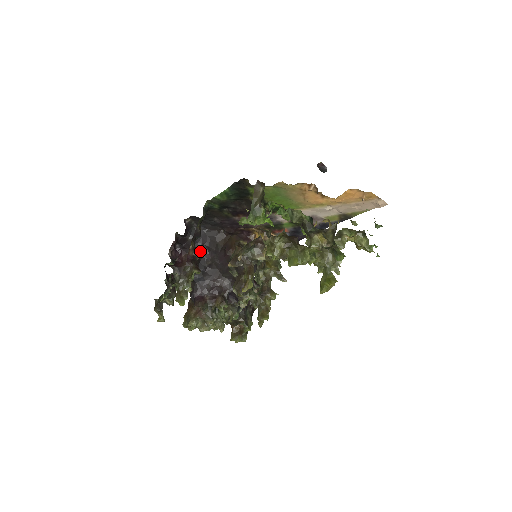
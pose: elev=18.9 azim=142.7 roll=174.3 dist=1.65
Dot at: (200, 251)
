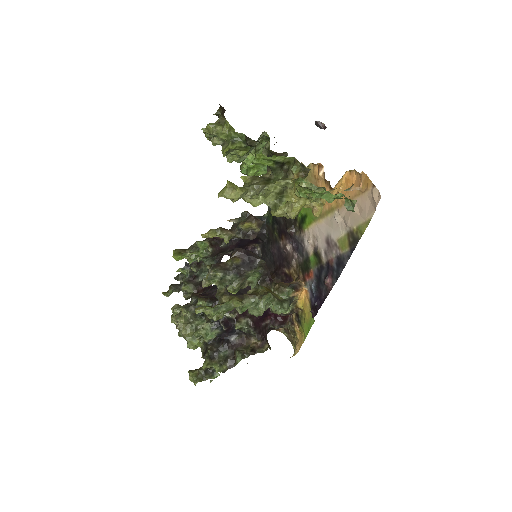
Dot at: occluded
